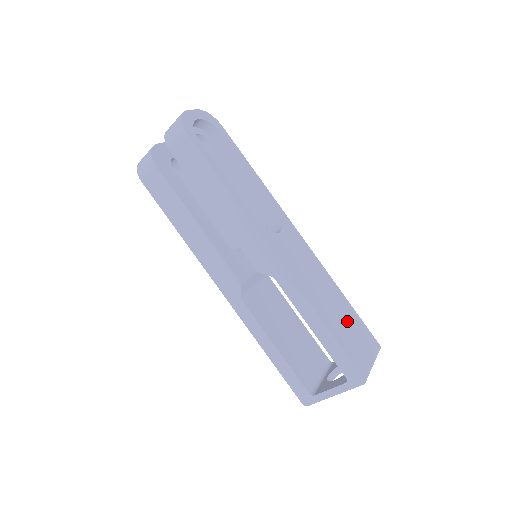
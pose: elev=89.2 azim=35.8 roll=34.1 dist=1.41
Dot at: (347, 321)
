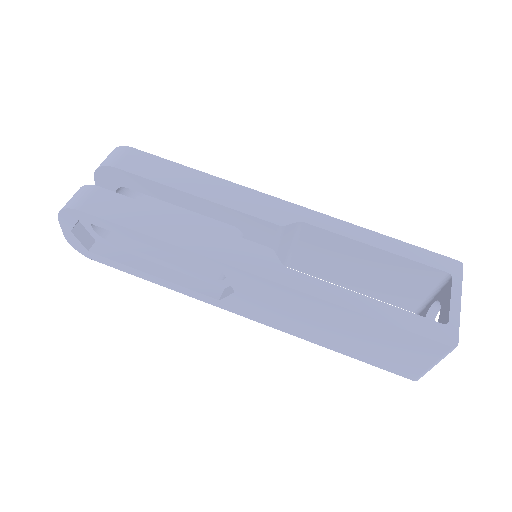
Dot at: occluded
